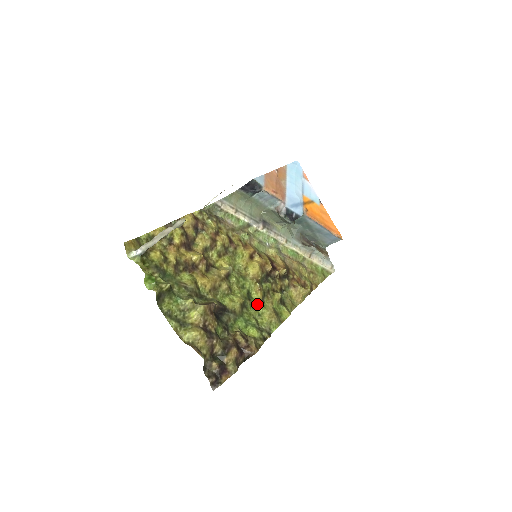
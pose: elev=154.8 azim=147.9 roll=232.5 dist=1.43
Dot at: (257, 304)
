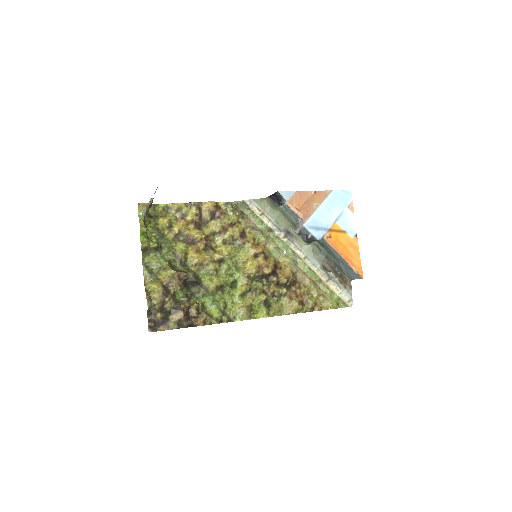
Dot at: (236, 294)
